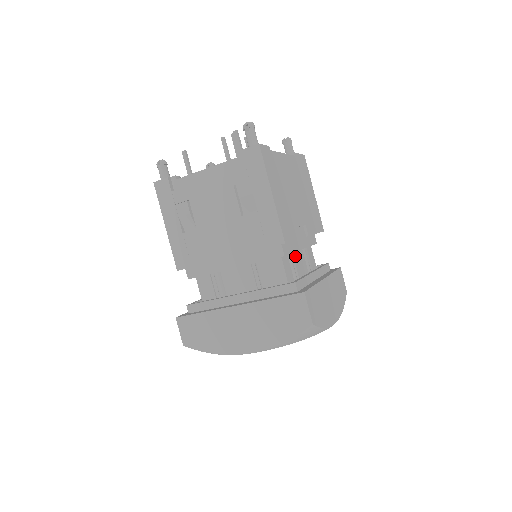
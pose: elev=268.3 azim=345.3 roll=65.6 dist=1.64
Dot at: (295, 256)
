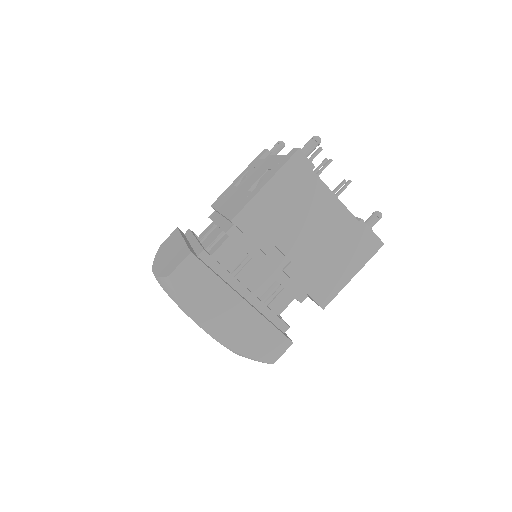
Dot at: (253, 265)
